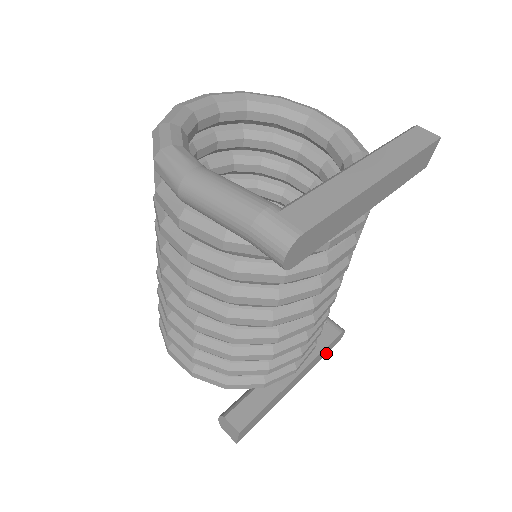
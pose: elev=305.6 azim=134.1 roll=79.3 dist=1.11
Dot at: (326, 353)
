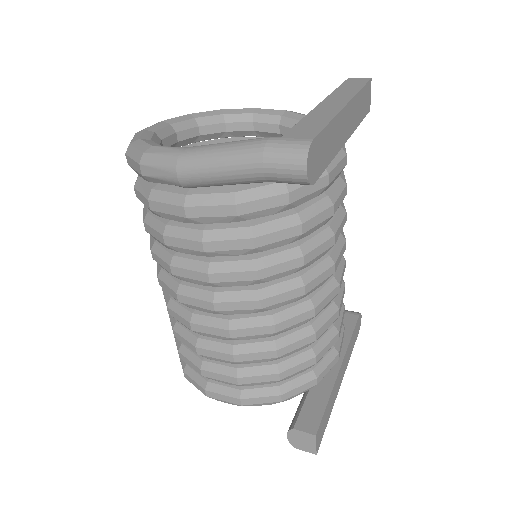
Dot at: (354, 341)
